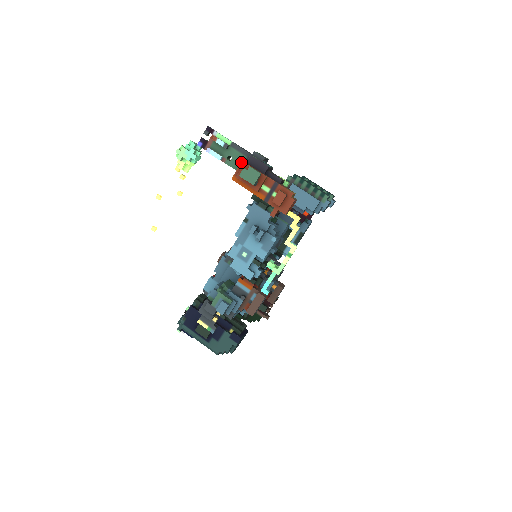
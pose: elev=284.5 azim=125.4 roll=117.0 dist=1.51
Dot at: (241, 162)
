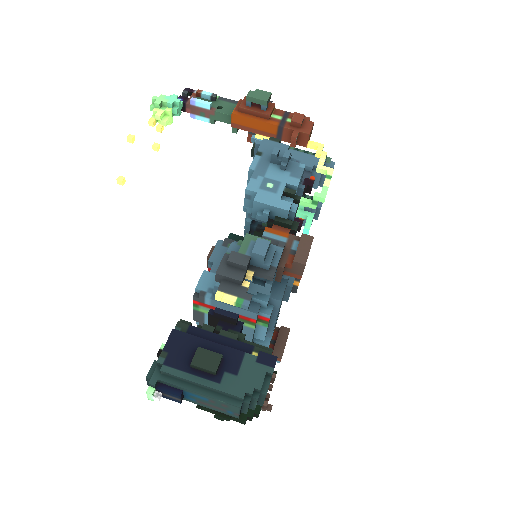
Dot at: (239, 100)
